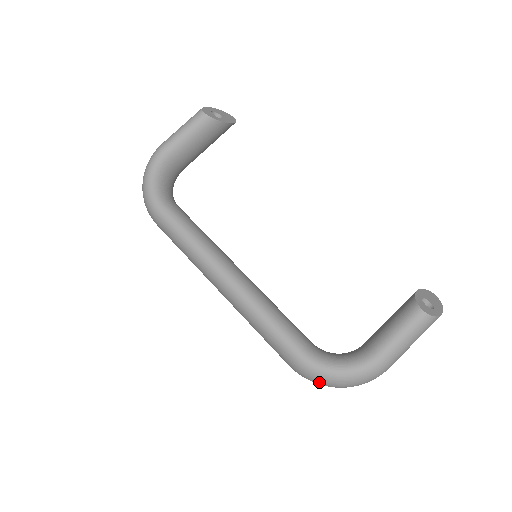
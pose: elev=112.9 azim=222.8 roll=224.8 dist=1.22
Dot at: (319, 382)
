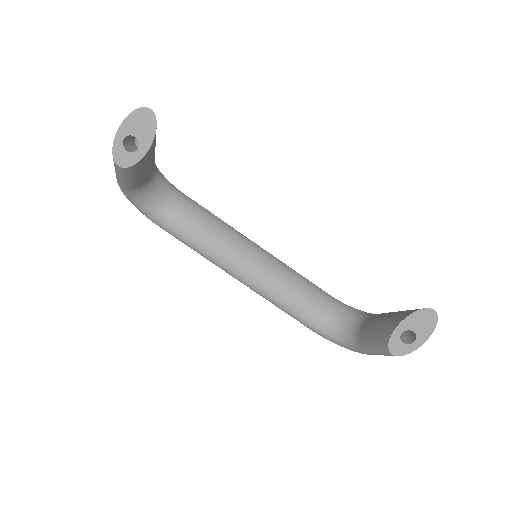
Dot at: occluded
